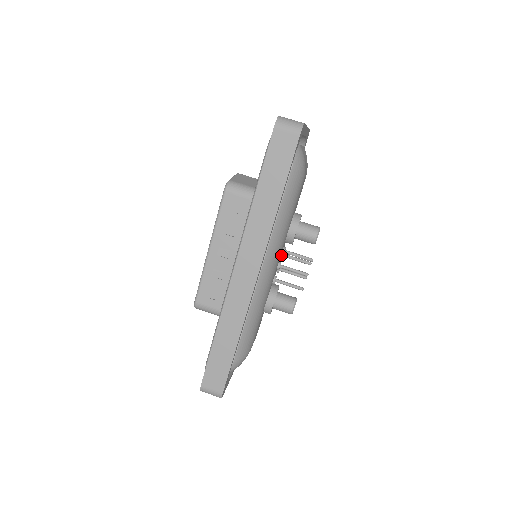
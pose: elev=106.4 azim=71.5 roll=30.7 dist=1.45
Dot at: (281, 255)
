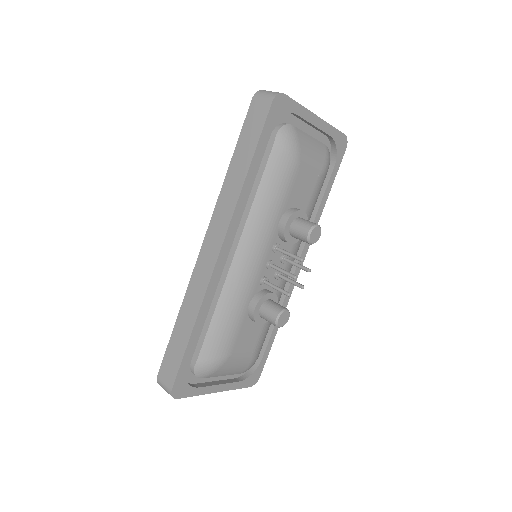
Dot at: (280, 257)
